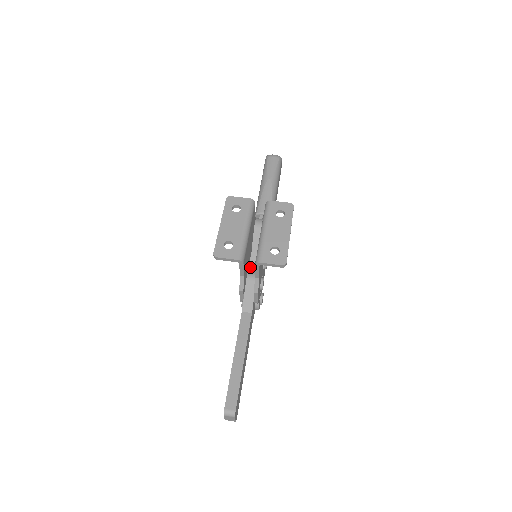
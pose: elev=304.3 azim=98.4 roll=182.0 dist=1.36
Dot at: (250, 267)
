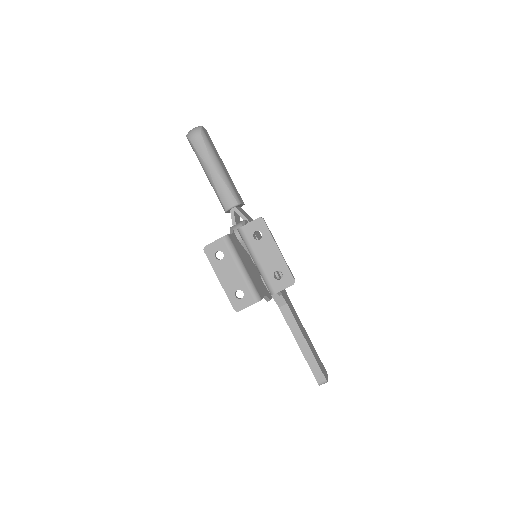
Dot at: occluded
